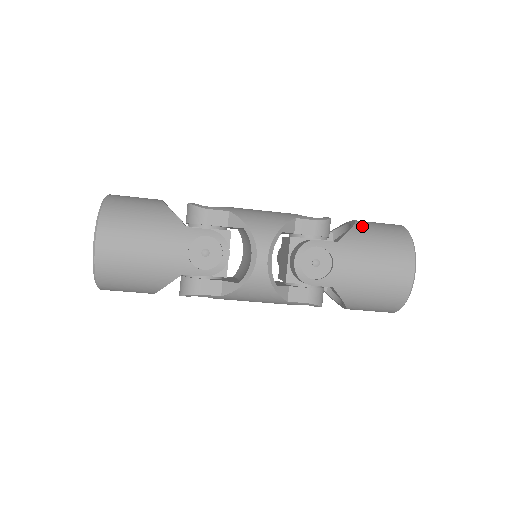
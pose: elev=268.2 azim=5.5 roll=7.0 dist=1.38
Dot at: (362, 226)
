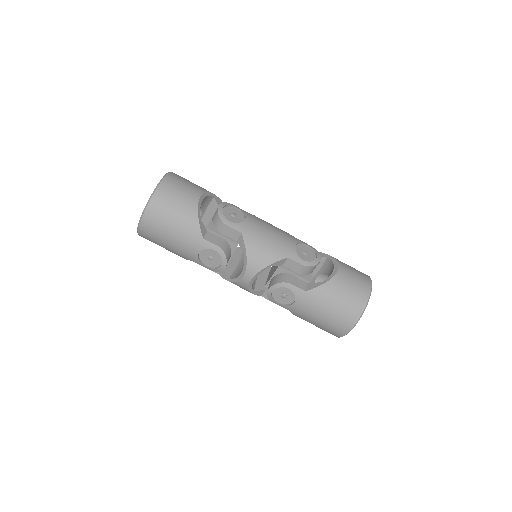
Dot at: (334, 284)
